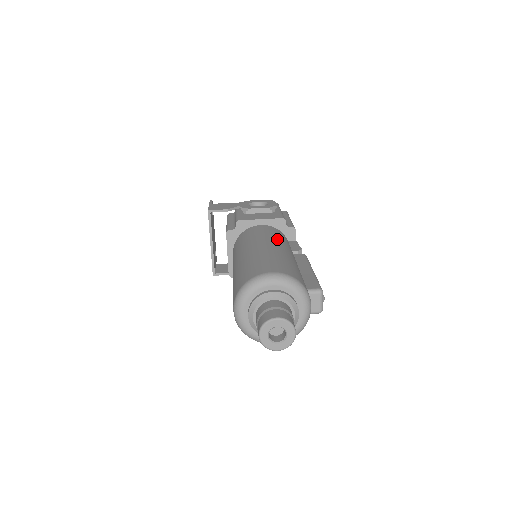
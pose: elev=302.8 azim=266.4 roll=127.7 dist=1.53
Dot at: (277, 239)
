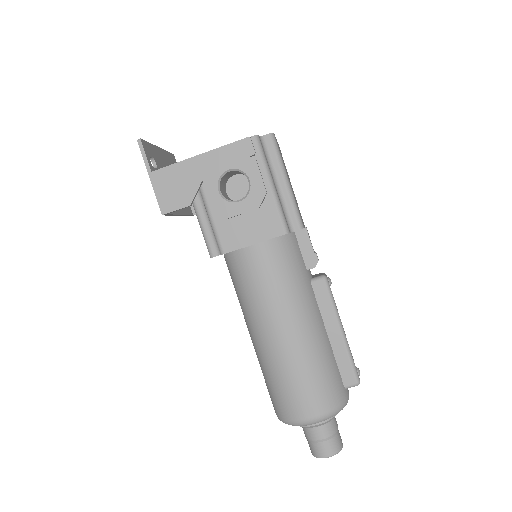
Dot at: (291, 295)
